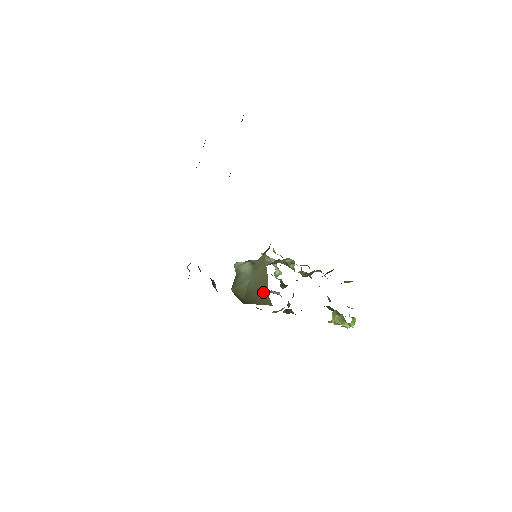
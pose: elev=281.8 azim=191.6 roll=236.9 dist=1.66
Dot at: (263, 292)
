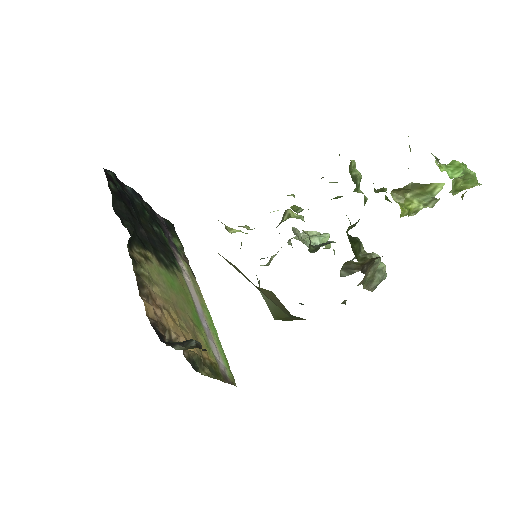
Dot at: occluded
